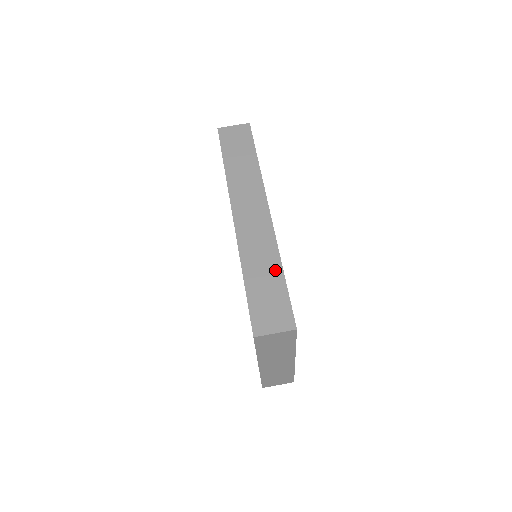
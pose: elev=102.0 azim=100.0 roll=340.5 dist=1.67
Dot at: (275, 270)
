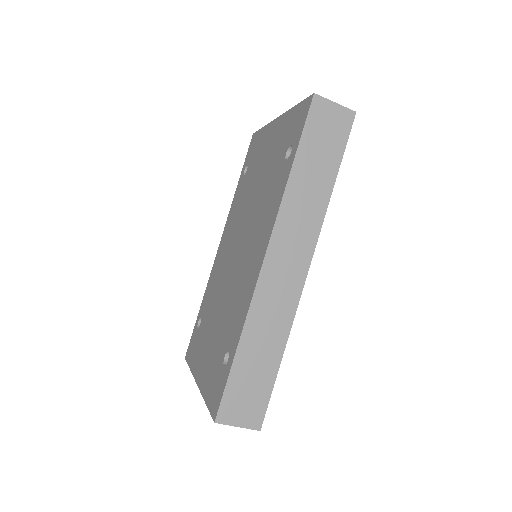
Dot at: (274, 354)
